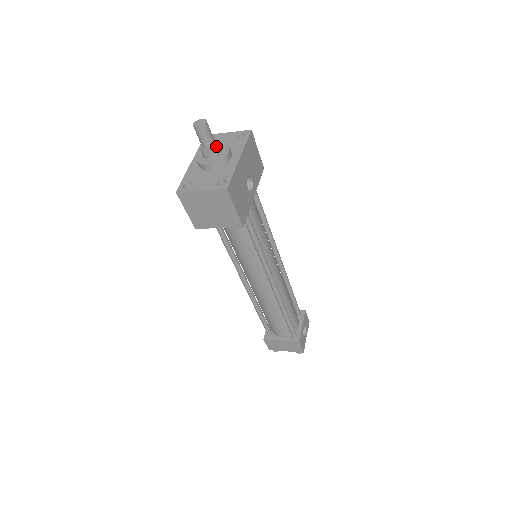
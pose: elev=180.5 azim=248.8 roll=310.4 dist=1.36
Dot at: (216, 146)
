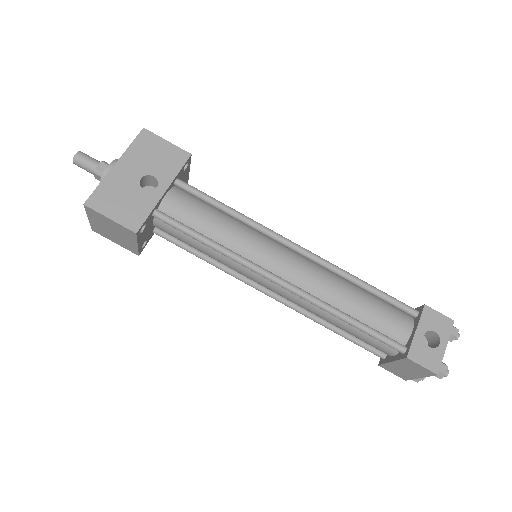
Dot at: (101, 168)
